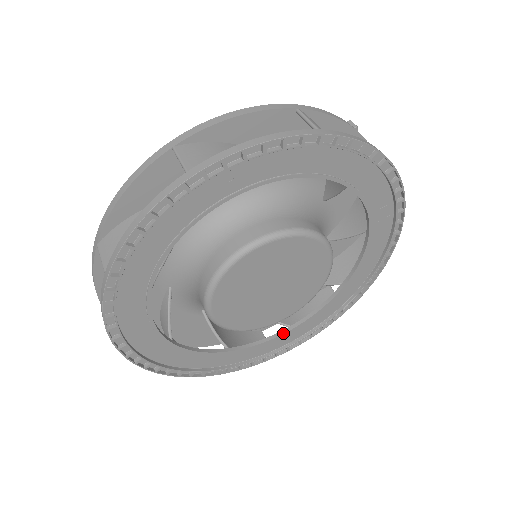
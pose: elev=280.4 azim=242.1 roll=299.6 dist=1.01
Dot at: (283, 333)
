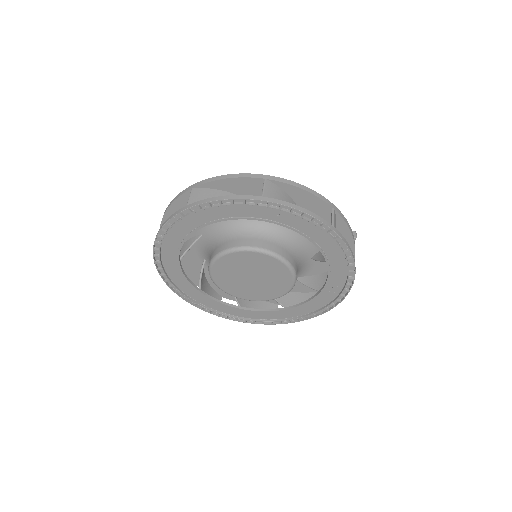
Dot at: (234, 307)
